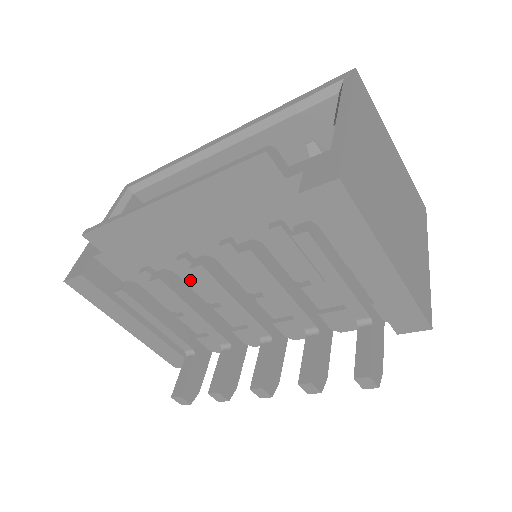
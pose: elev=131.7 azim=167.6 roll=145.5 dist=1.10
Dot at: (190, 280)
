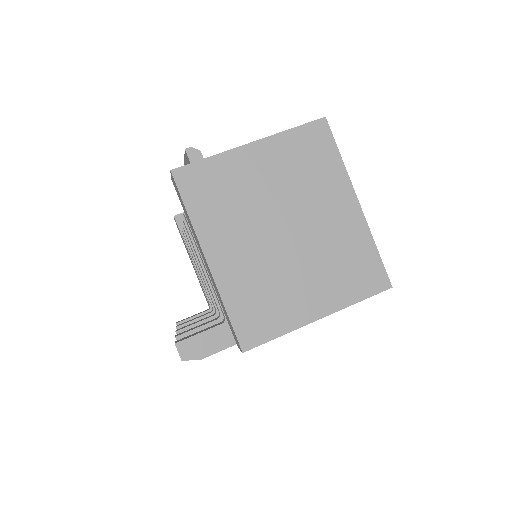
Dot at: occluded
